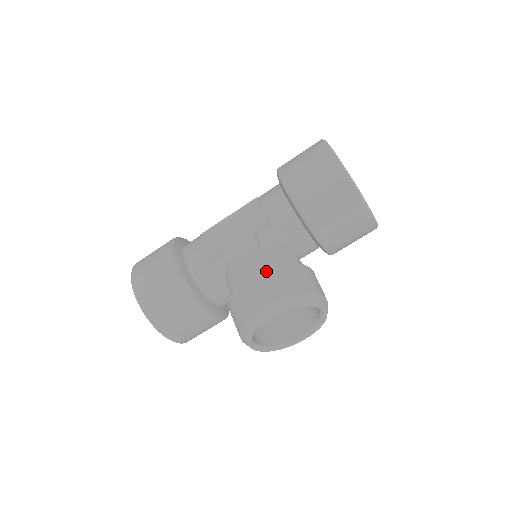
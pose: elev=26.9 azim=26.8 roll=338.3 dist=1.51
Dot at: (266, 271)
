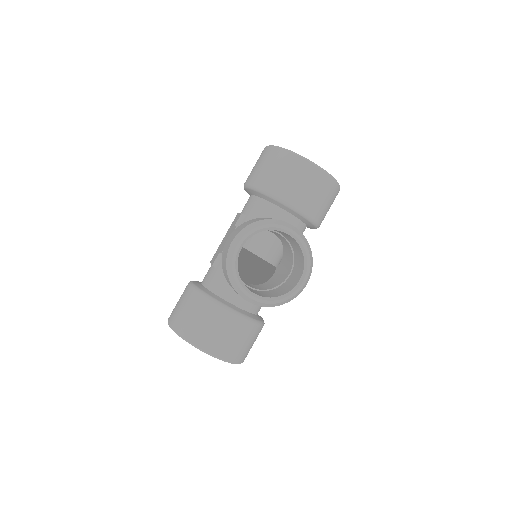
Dot at: (236, 229)
